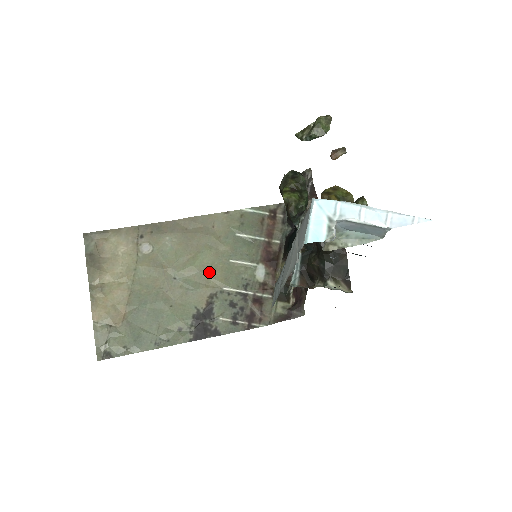
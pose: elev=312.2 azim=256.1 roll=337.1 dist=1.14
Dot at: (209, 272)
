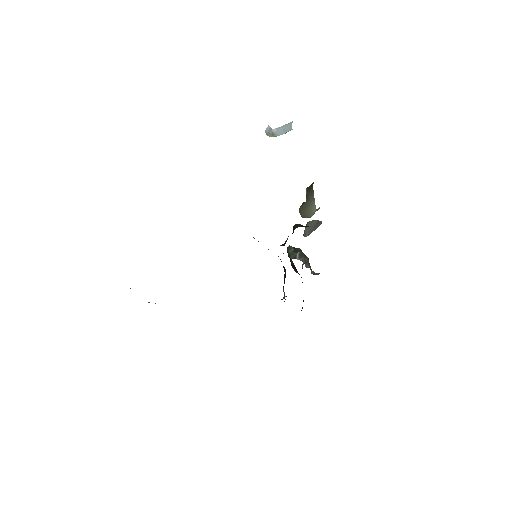
Dot at: occluded
